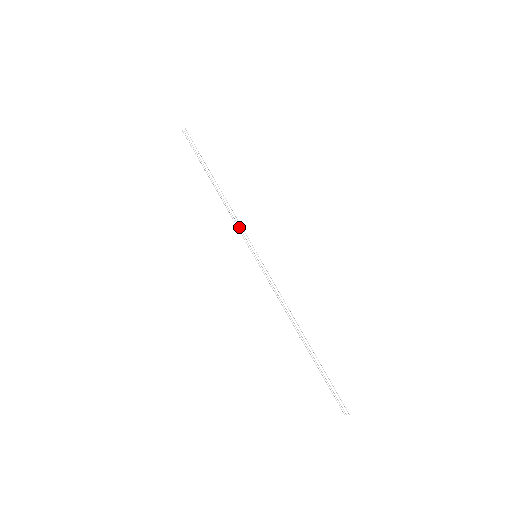
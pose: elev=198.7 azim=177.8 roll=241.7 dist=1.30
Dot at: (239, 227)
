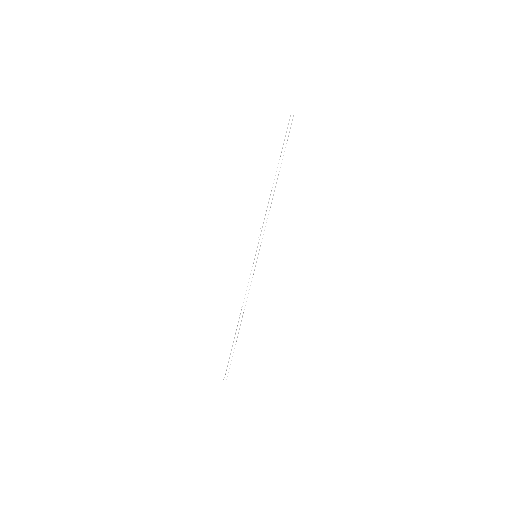
Dot at: occluded
